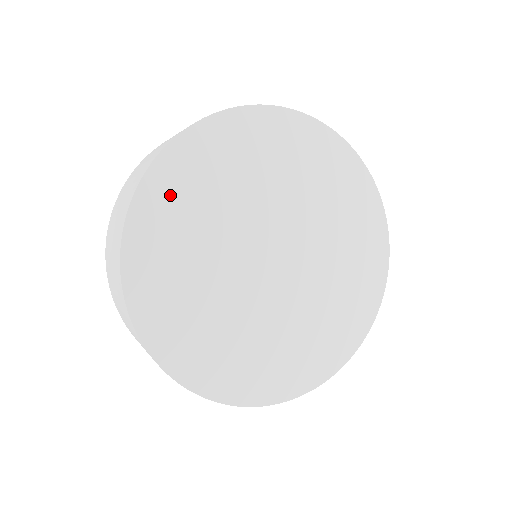
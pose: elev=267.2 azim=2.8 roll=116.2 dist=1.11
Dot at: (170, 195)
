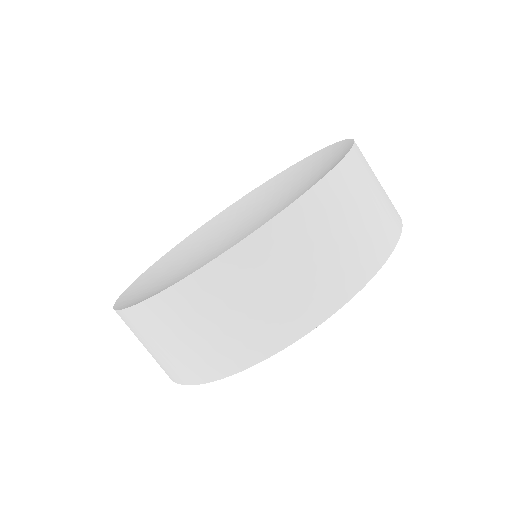
Dot at: occluded
